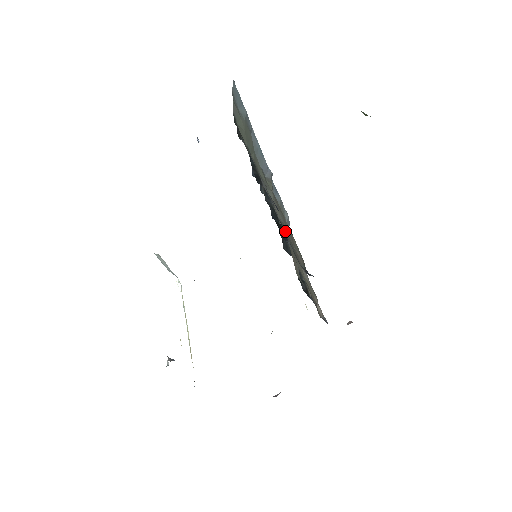
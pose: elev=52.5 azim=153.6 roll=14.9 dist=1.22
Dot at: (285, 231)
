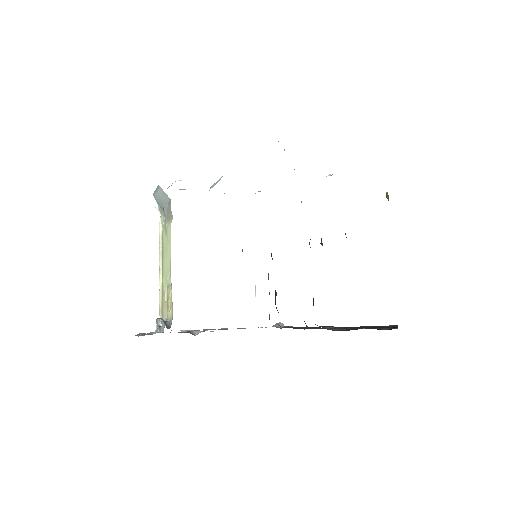
Dot at: occluded
